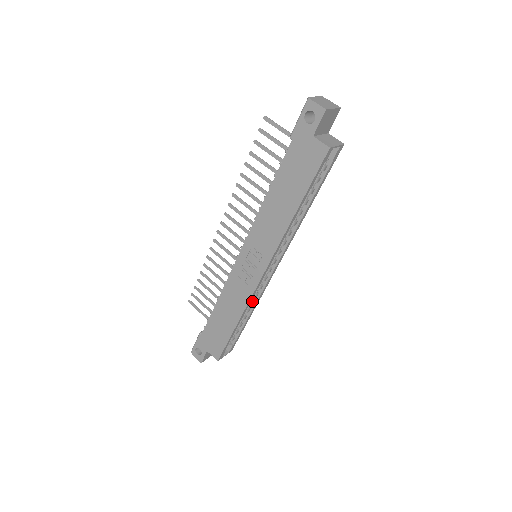
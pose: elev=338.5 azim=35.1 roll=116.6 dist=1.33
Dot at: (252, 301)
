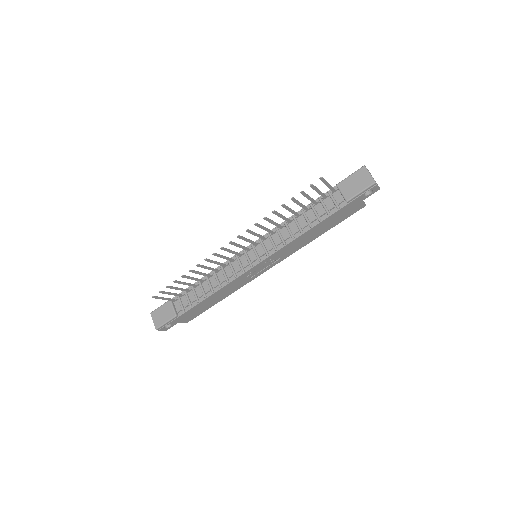
Dot at: occluded
